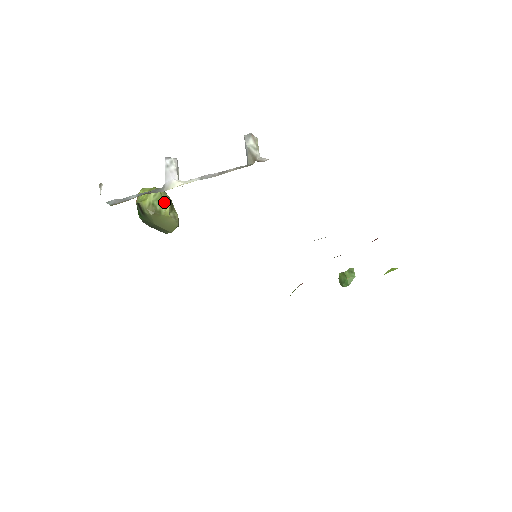
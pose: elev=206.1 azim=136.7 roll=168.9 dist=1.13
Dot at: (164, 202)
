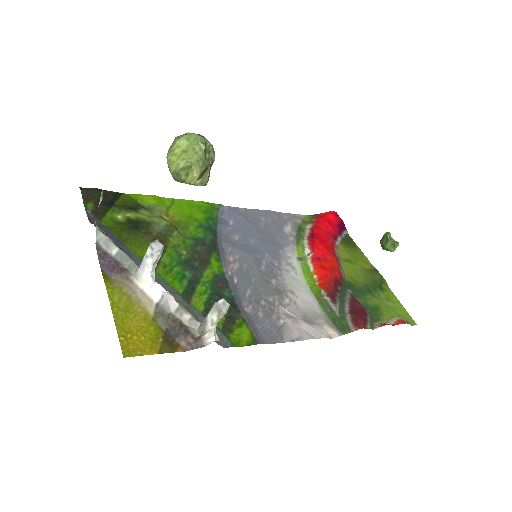
Dot at: (192, 175)
